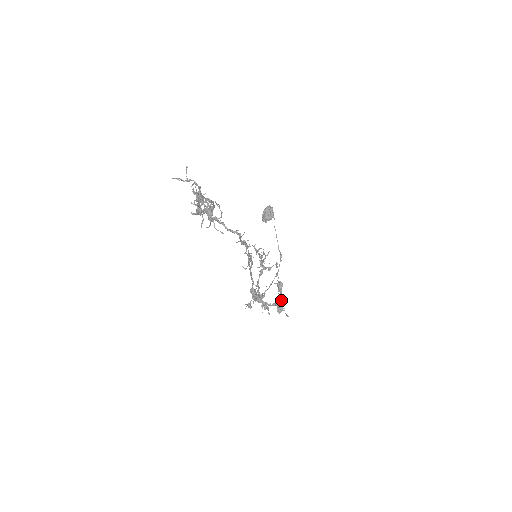
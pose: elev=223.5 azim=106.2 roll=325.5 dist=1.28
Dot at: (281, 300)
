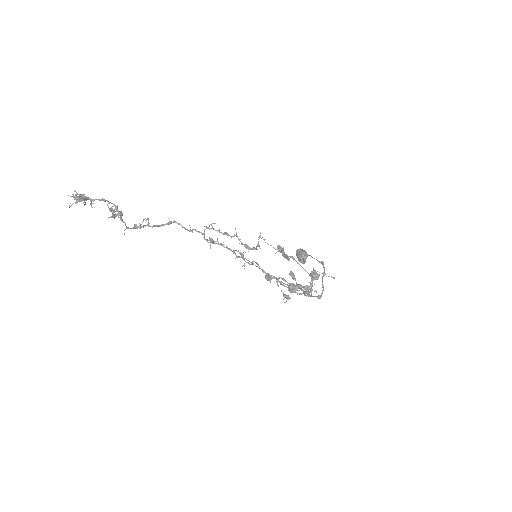
Dot at: (285, 255)
